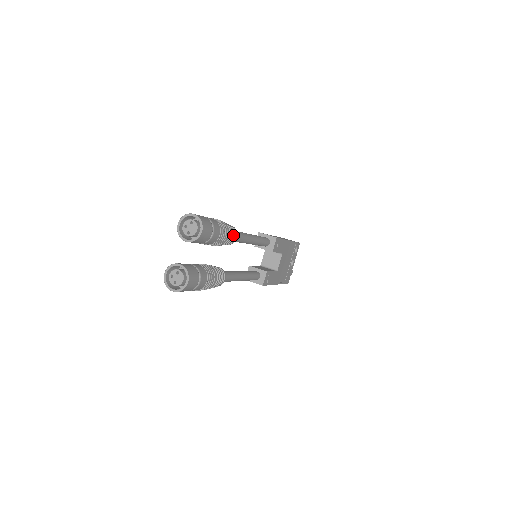
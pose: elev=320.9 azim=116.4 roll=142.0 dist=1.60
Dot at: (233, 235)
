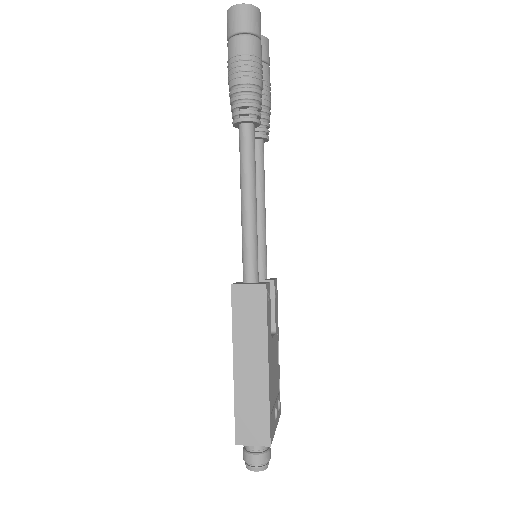
Dot at: (269, 125)
